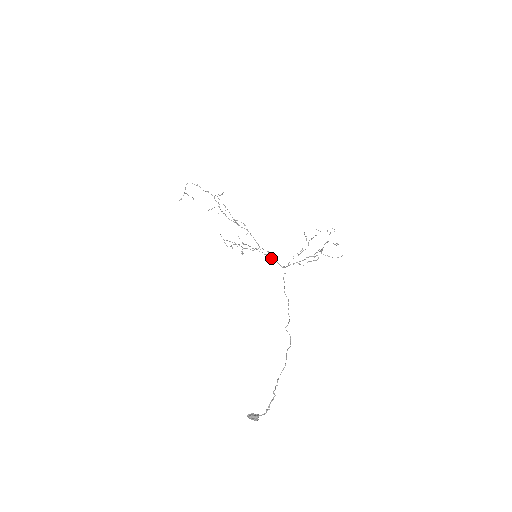
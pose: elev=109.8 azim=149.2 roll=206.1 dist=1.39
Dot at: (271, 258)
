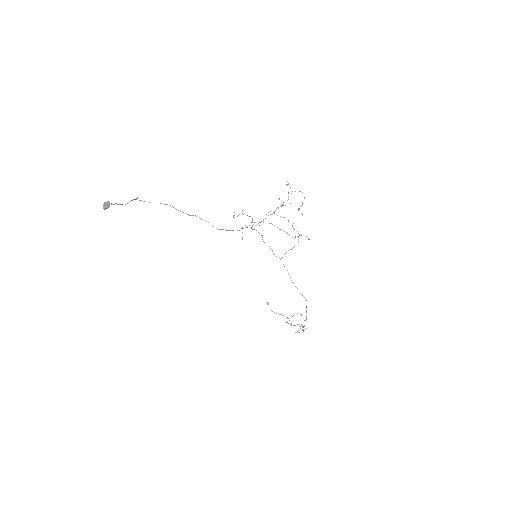
Dot at: occluded
